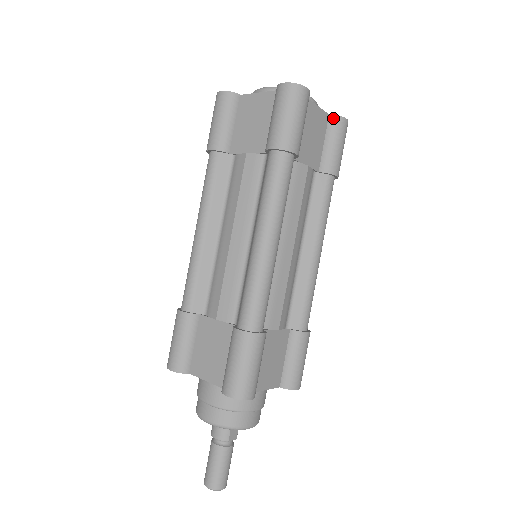
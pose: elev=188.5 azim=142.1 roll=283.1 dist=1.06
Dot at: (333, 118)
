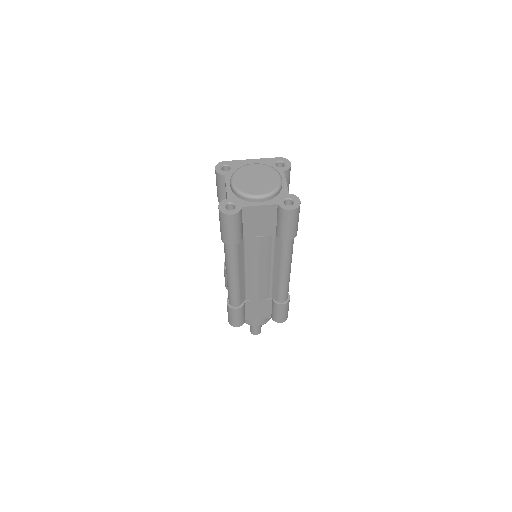
Dot at: (279, 208)
